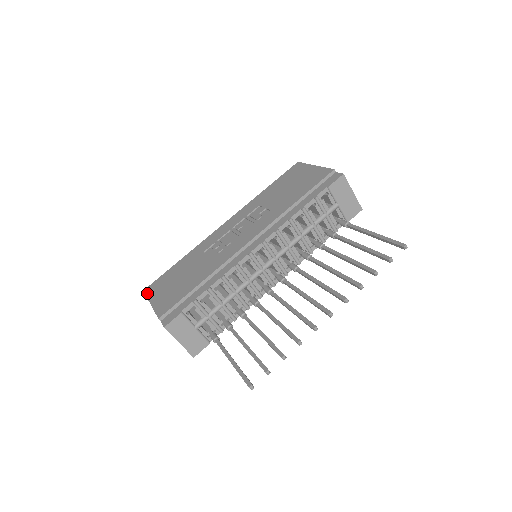
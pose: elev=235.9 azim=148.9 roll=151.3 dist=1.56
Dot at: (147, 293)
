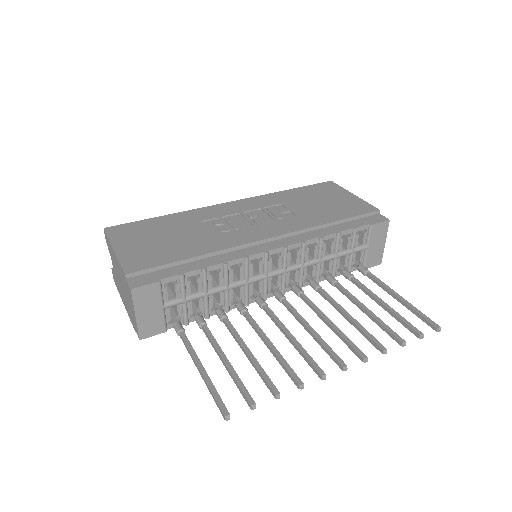
Dot at: (110, 234)
